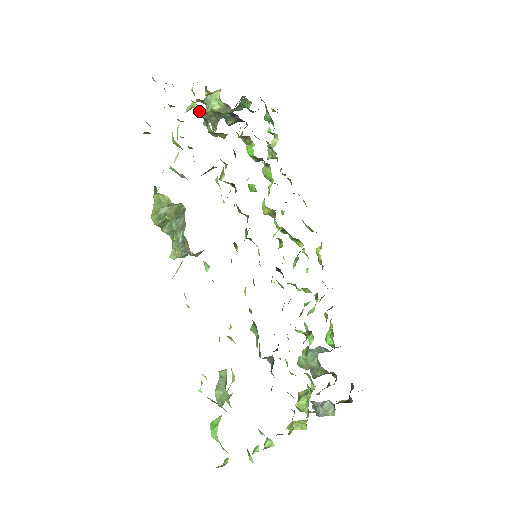
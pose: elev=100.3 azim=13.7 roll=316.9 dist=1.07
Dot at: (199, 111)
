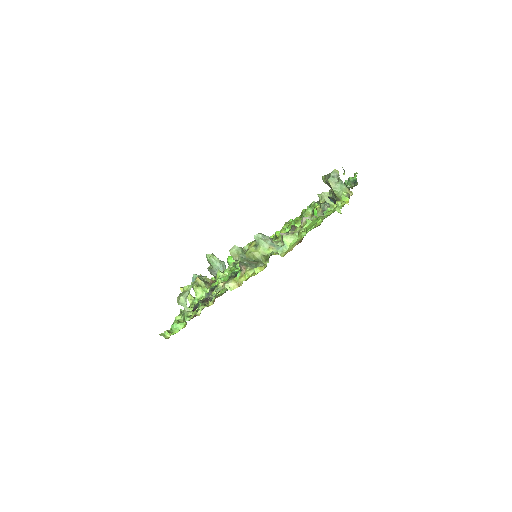
Dot at: occluded
